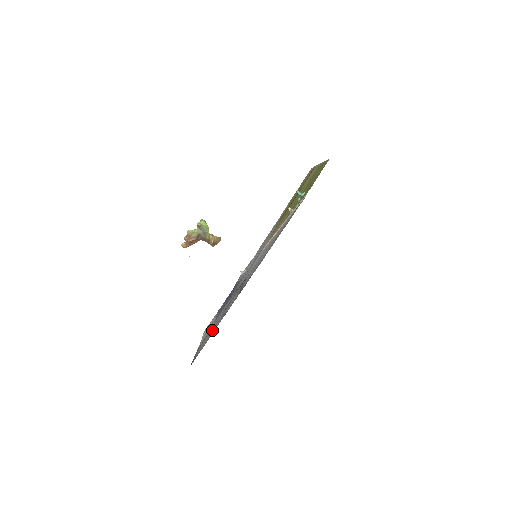
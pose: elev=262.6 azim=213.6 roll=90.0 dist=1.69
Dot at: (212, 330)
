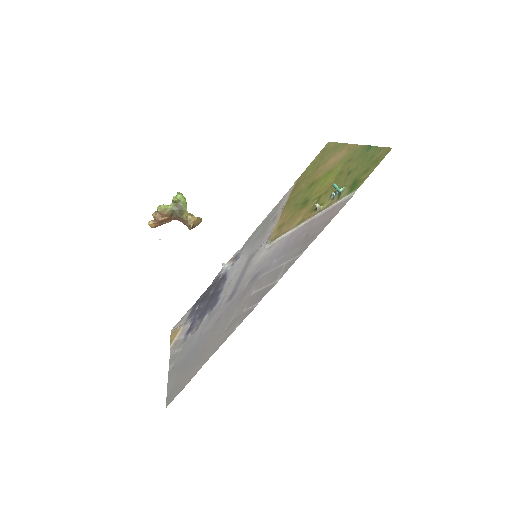
Dot at: (196, 356)
